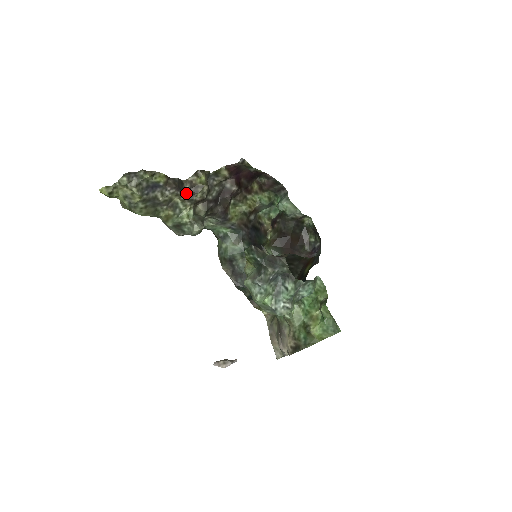
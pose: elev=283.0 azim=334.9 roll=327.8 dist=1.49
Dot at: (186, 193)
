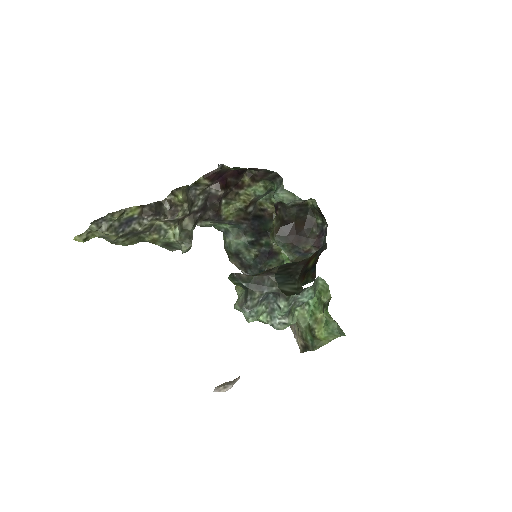
Dot at: (167, 214)
